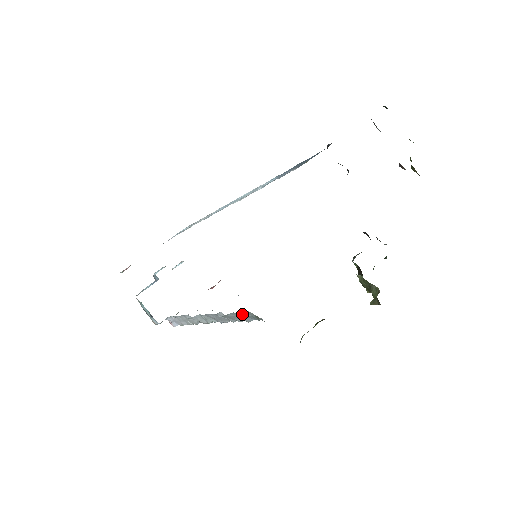
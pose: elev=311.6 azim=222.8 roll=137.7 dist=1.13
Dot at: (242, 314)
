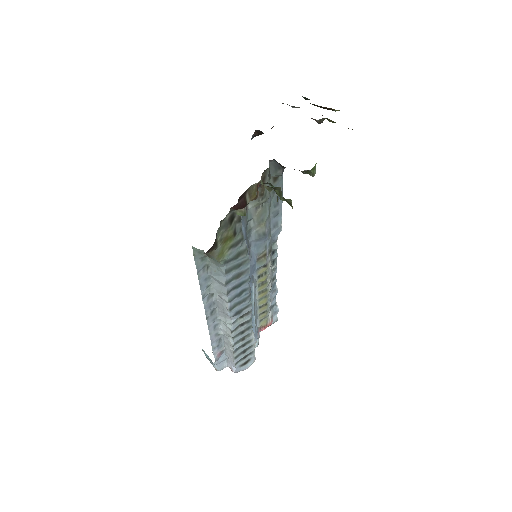
Dot at: (213, 273)
